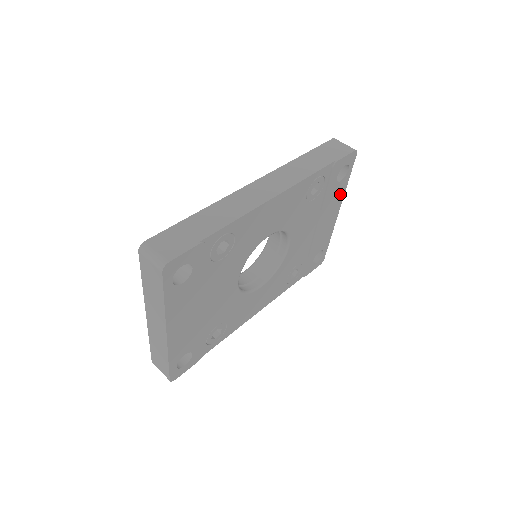
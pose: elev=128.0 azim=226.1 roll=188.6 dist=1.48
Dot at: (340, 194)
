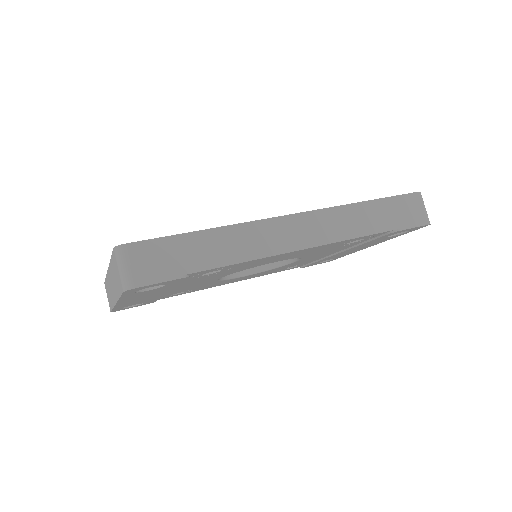
Dot at: (384, 240)
